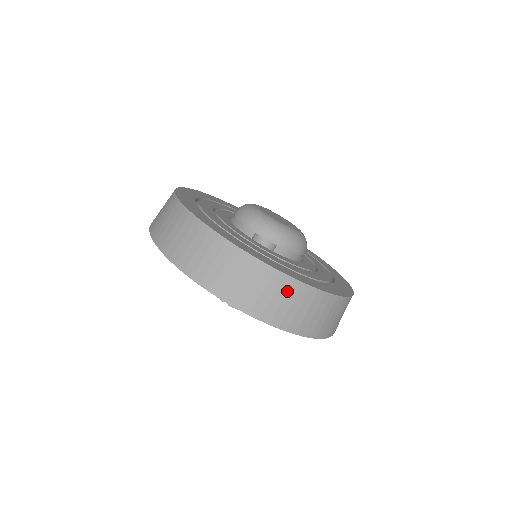
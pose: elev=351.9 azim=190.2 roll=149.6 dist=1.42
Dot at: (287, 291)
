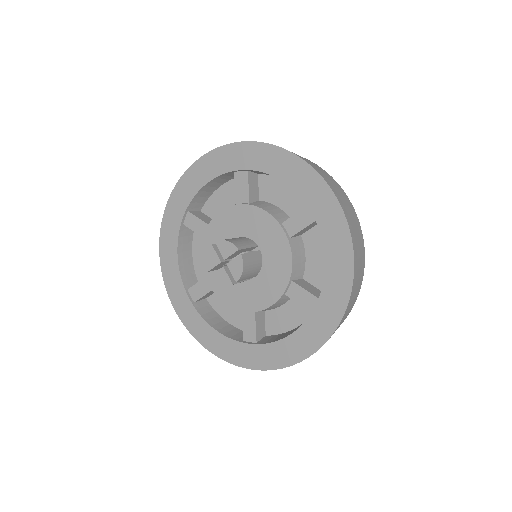
Dot at: (361, 246)
